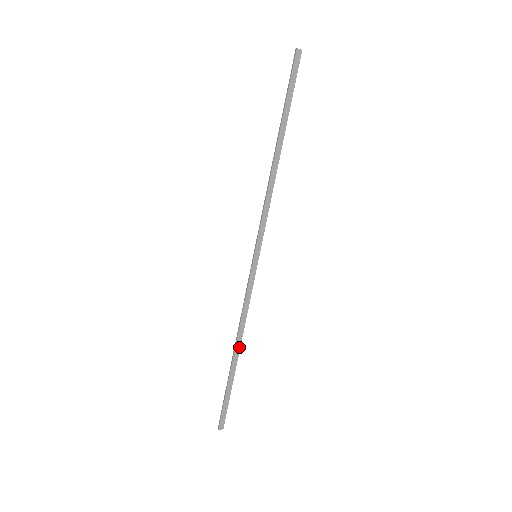
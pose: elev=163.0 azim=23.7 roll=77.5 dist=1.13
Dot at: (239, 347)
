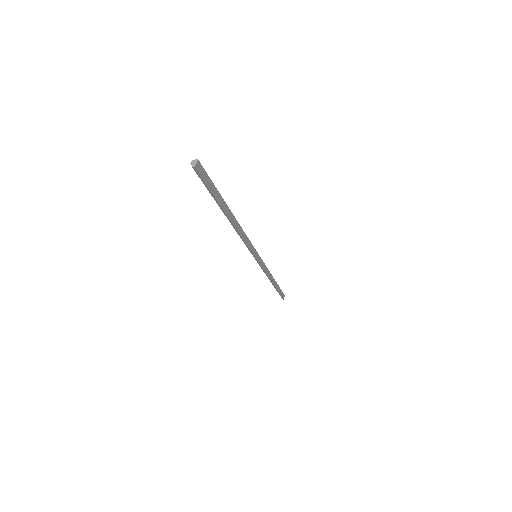
Dot at: (273, 279)
